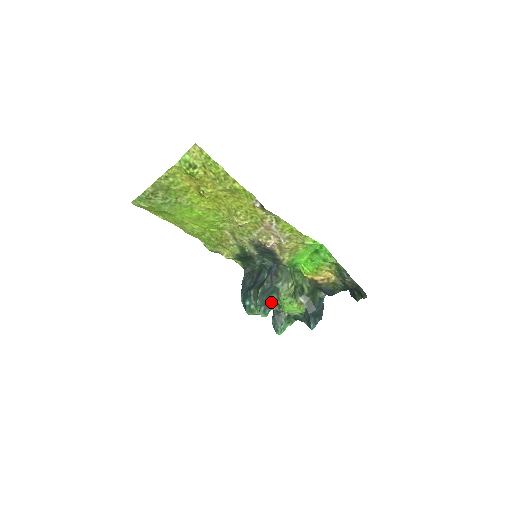
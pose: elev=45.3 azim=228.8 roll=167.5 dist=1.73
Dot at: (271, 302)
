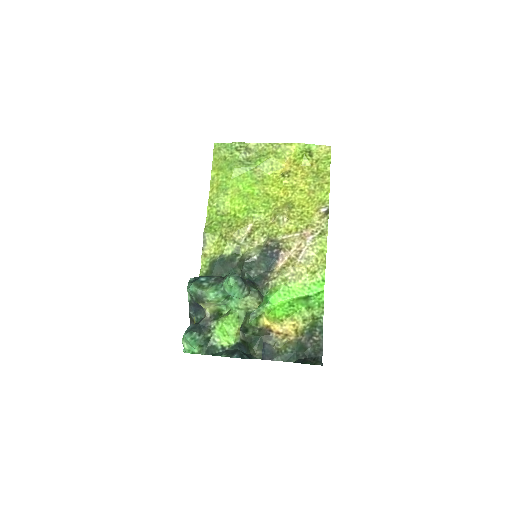
Dot at: (245, 282)
